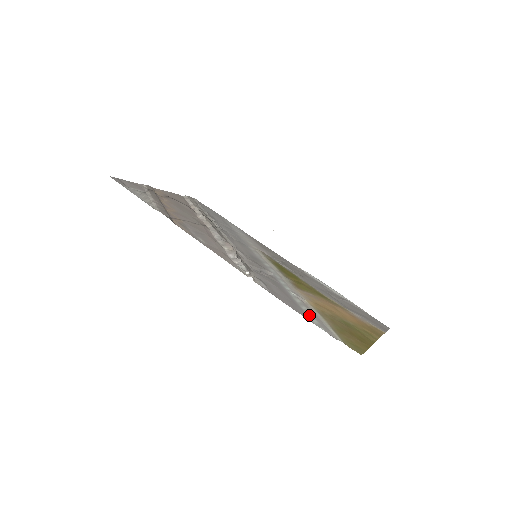
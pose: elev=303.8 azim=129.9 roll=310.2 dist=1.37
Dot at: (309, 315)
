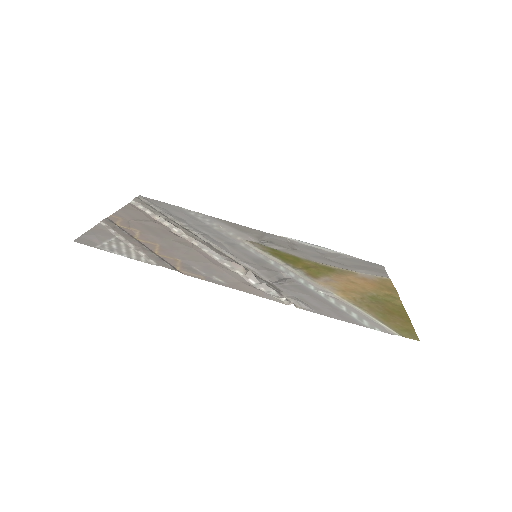
Dot at: (356, 317)
